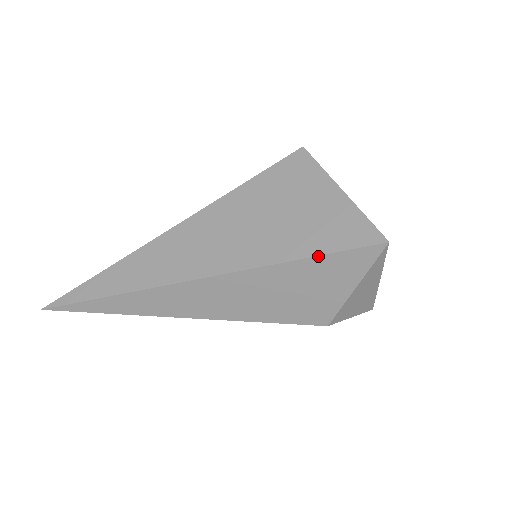
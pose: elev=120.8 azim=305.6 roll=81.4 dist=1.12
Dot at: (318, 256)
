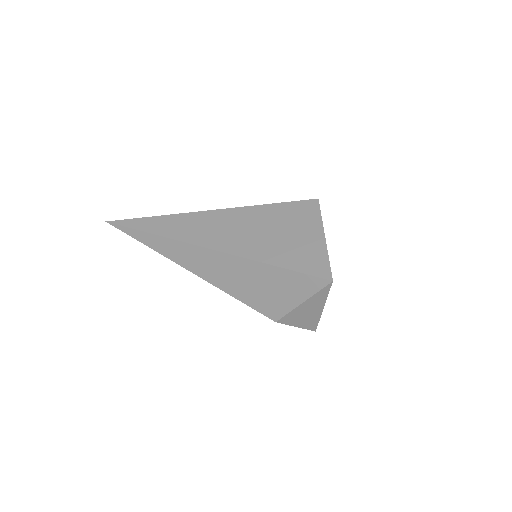
Dot at: (287, 269)
